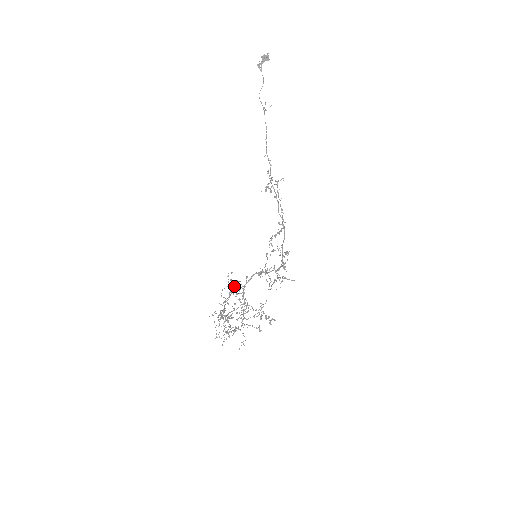
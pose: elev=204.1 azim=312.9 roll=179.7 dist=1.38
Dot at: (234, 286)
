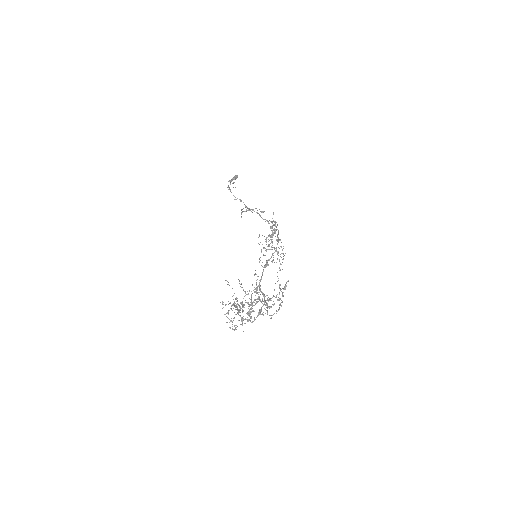
Dot at: occluded
